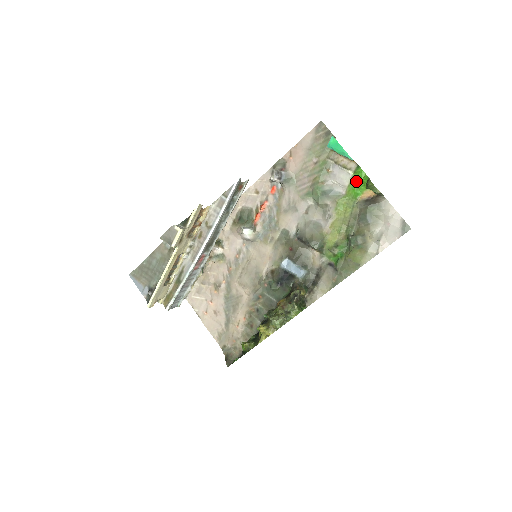
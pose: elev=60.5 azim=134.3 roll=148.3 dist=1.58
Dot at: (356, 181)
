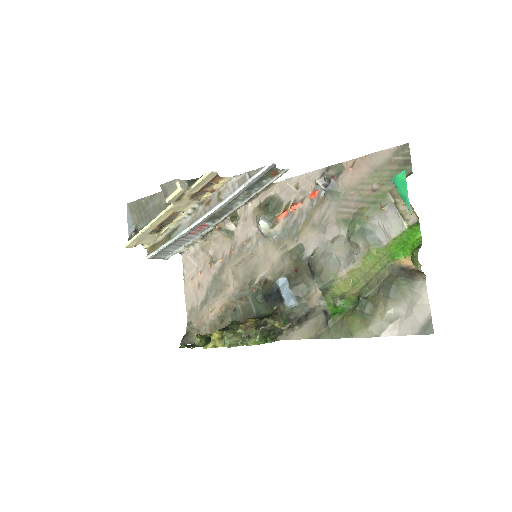
Dot at: (405, 239)
